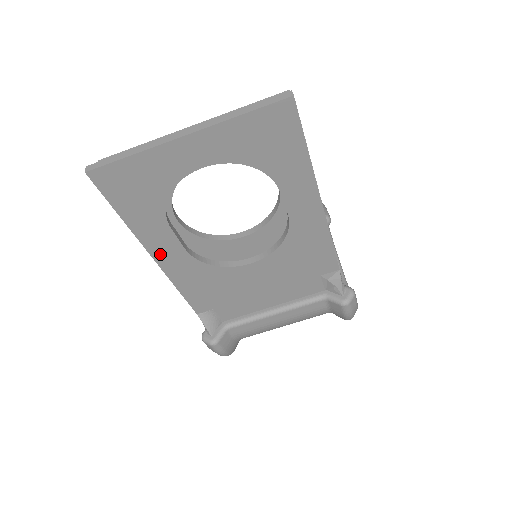
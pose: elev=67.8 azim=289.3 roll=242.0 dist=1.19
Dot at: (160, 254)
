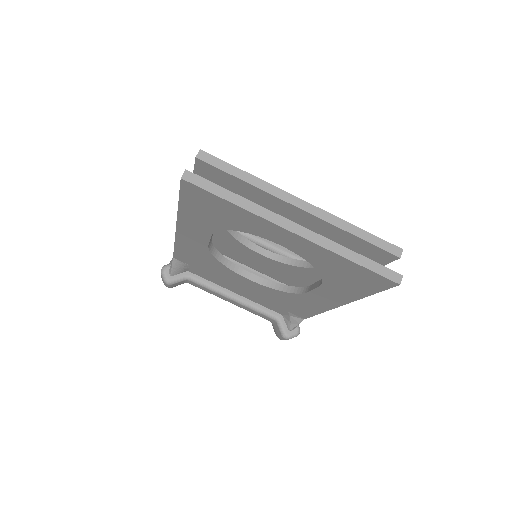
Dot at: (185, 232)
